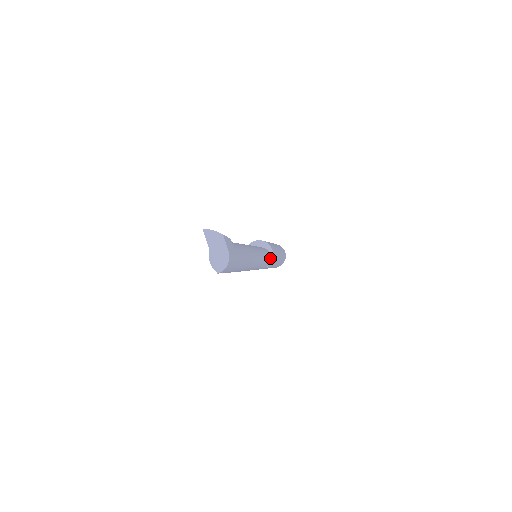
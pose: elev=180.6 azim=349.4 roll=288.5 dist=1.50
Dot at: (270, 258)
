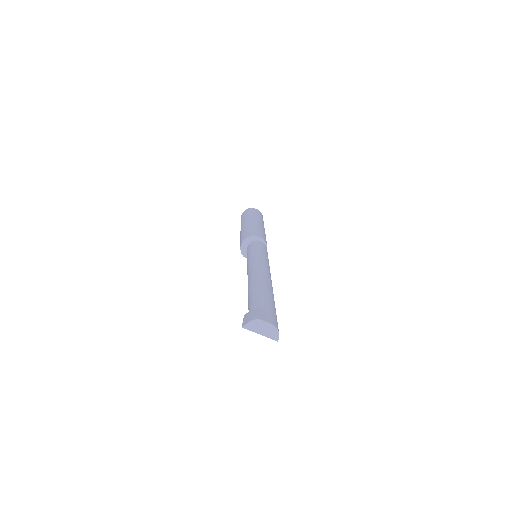
Dot at: (264, 244)
